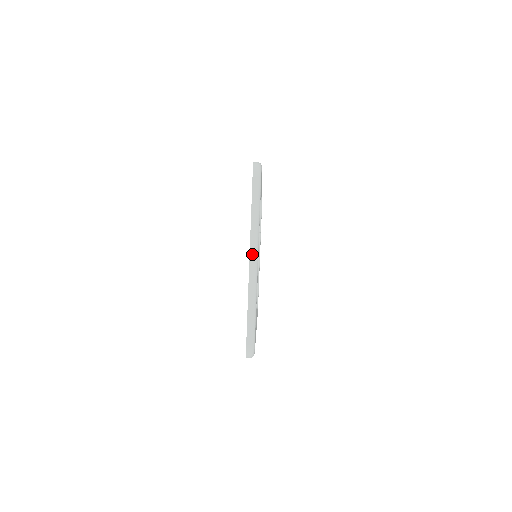
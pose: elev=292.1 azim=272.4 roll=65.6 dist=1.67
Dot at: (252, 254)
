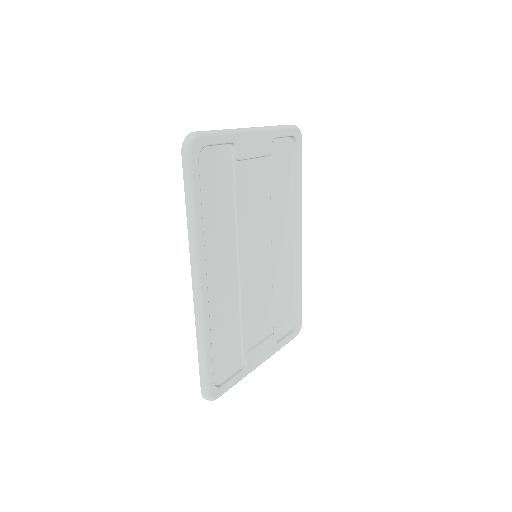
Dot at: (254, 127)
